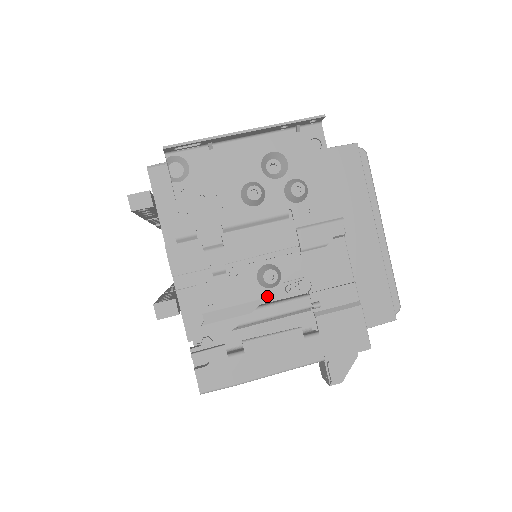
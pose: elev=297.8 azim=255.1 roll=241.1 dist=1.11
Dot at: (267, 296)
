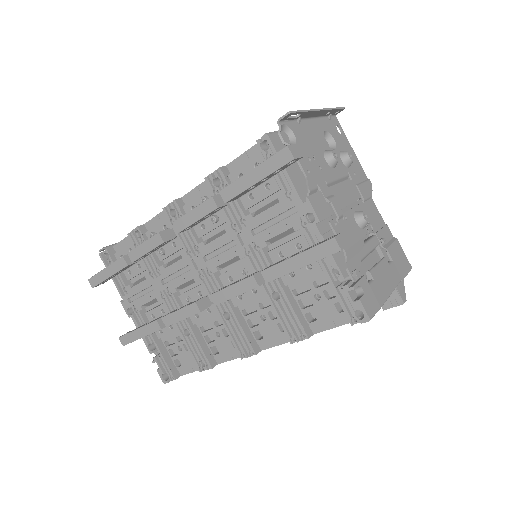
Dot at: occluded
